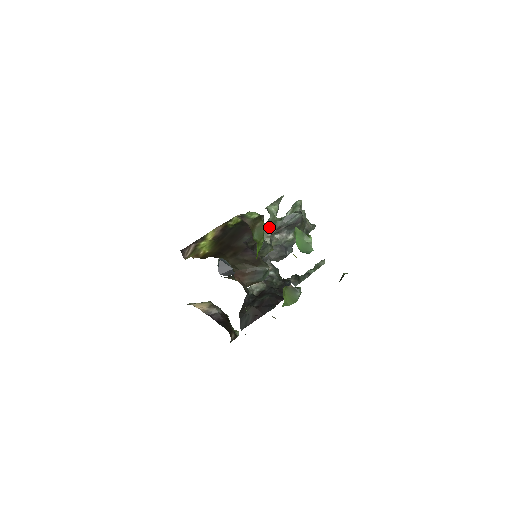
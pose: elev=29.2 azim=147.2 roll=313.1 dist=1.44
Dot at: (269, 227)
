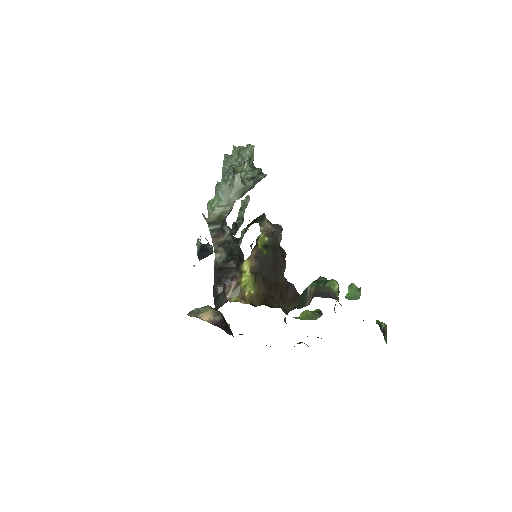
Dot at: (236, 191)
